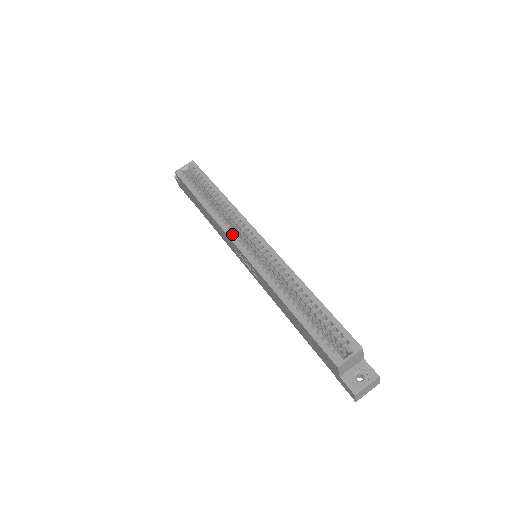
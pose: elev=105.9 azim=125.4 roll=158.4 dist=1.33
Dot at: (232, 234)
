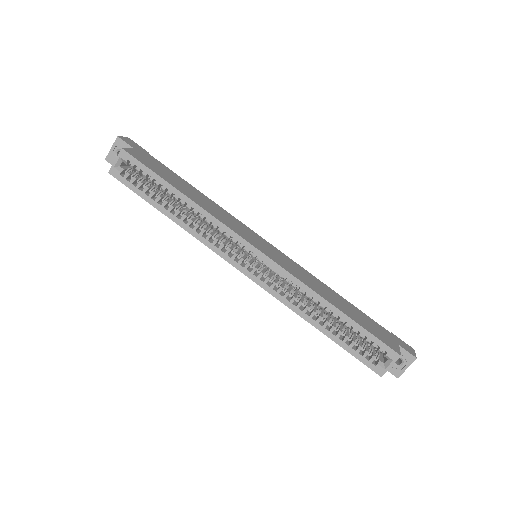
Dot at: (223, 253)
